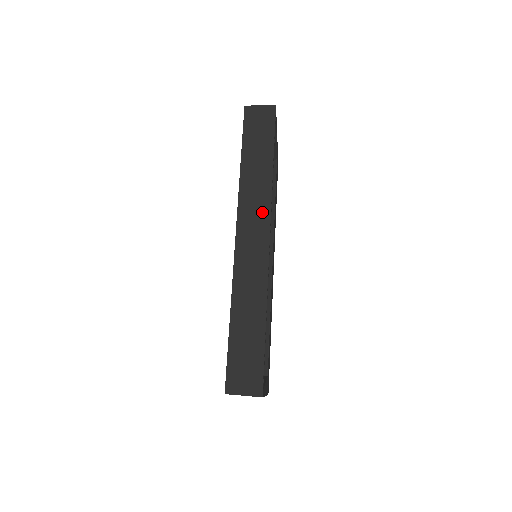
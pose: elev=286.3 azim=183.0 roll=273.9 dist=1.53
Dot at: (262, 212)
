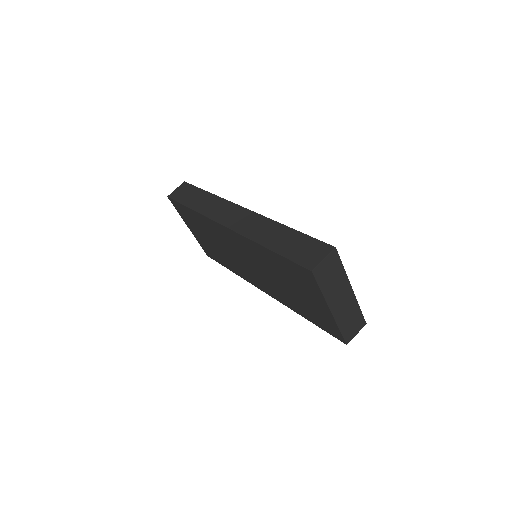
Dot at: (227, 207)
